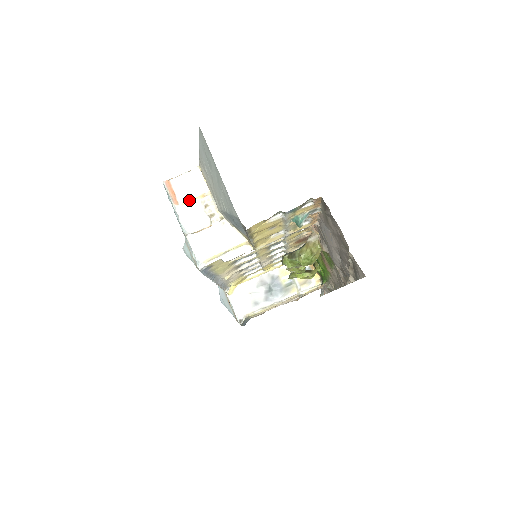
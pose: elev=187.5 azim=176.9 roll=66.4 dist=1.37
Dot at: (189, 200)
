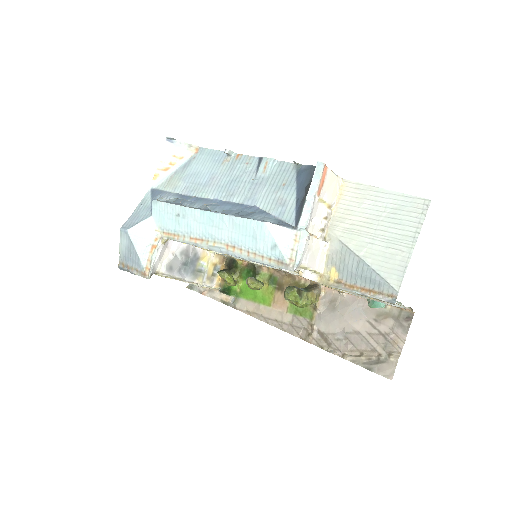
Dot at: (323, 200)
